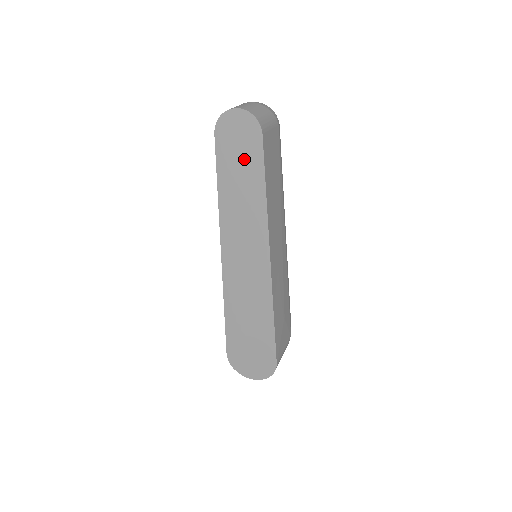
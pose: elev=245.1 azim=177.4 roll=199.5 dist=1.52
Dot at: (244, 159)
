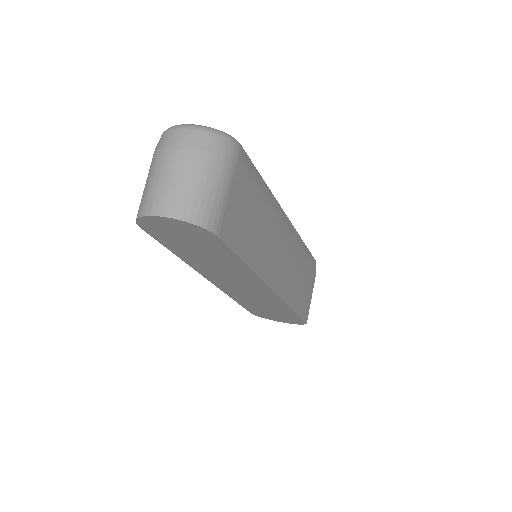
Dot at: (202, 247)
